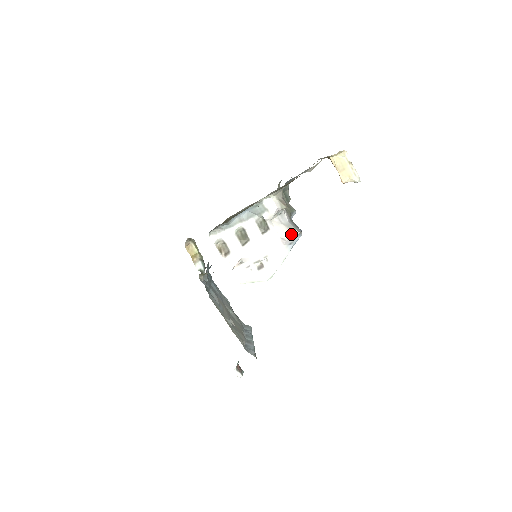
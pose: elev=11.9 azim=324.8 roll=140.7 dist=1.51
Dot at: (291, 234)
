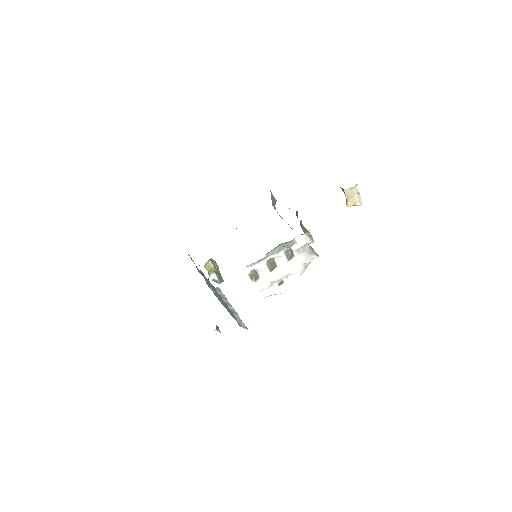
Dot at: (312, 259)
